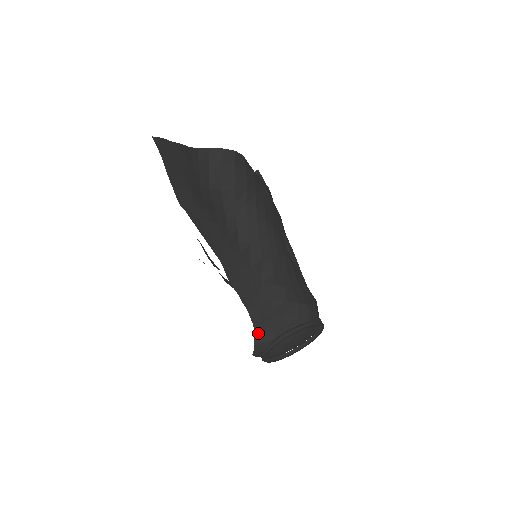
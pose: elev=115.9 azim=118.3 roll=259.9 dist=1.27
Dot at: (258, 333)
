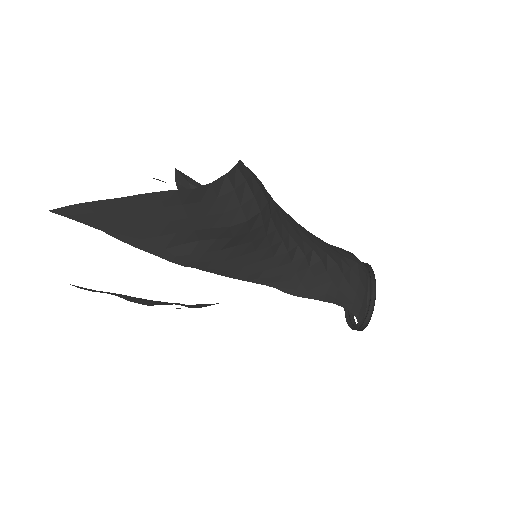
Dot at: (358, 313)
